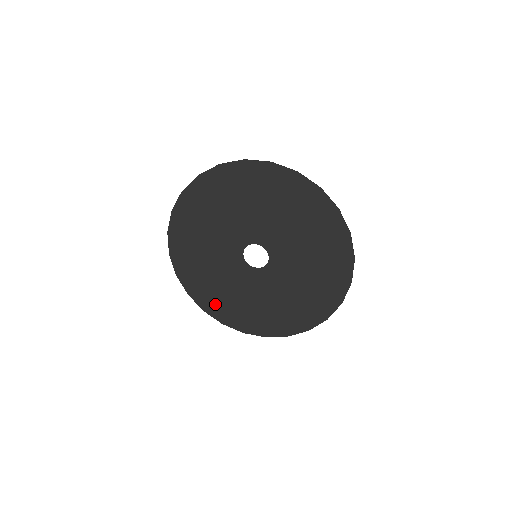
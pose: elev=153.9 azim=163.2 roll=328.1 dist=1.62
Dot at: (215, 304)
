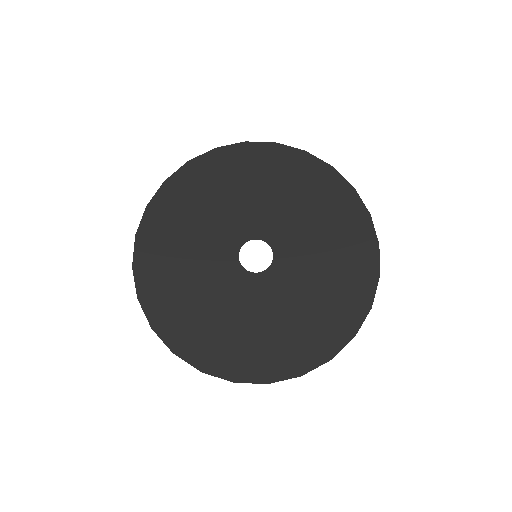
Dot at: (297, 351)
